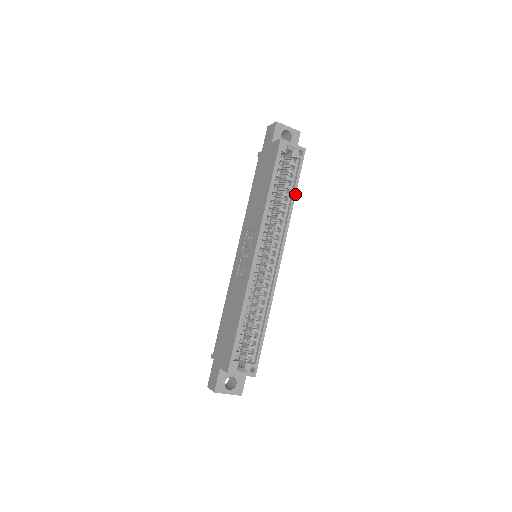
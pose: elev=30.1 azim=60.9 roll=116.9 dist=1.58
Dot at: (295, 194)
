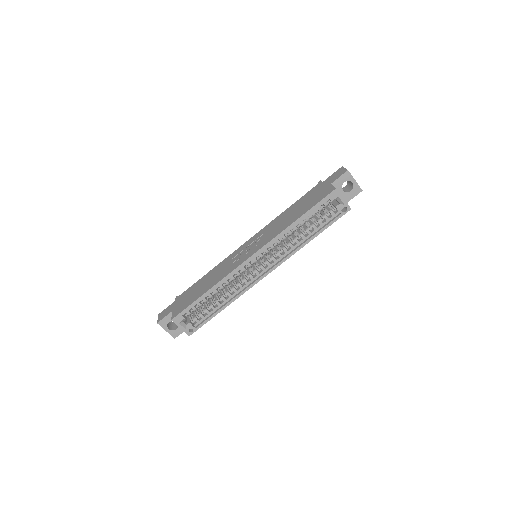
Dot at: (315, 236)
